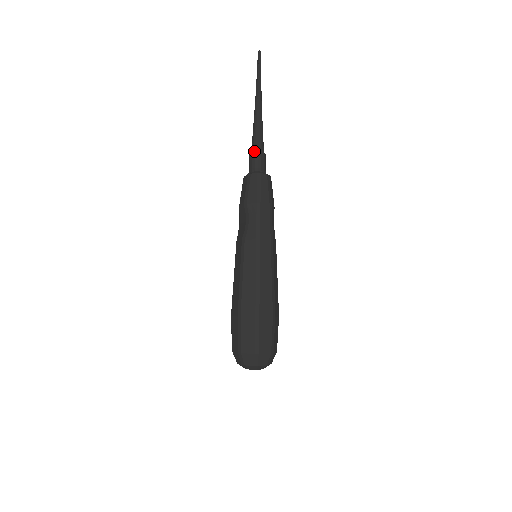
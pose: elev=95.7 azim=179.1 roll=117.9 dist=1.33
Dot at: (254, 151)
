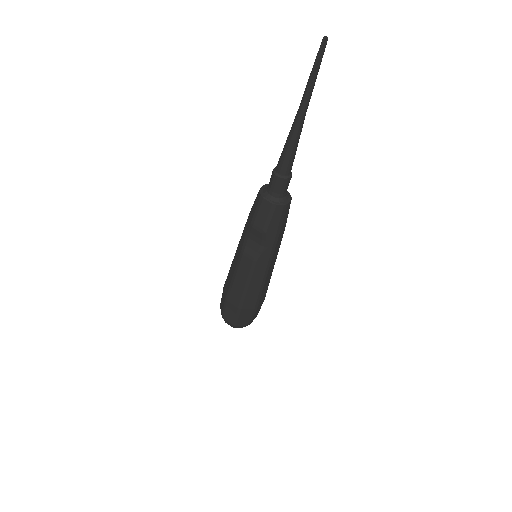
Dot at: (283, 177)
